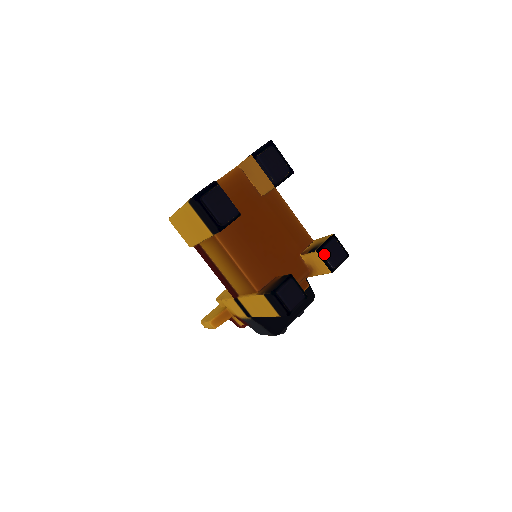
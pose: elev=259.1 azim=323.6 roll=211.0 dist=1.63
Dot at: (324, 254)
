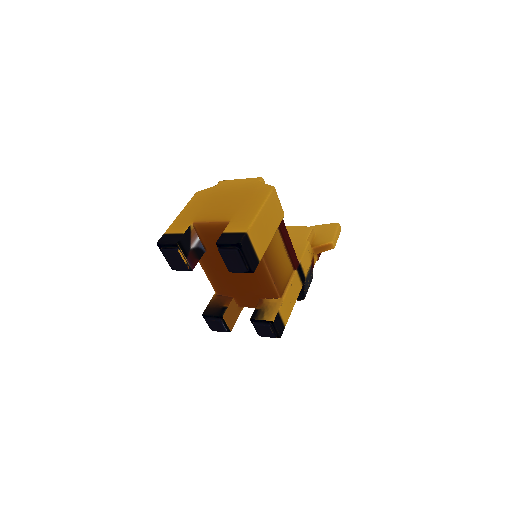
Dot at: (254, 326)
